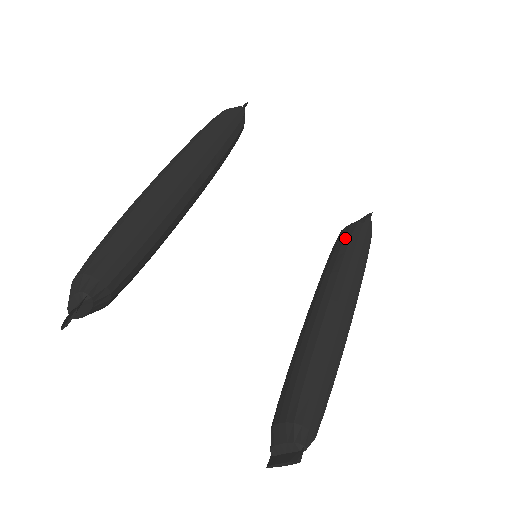
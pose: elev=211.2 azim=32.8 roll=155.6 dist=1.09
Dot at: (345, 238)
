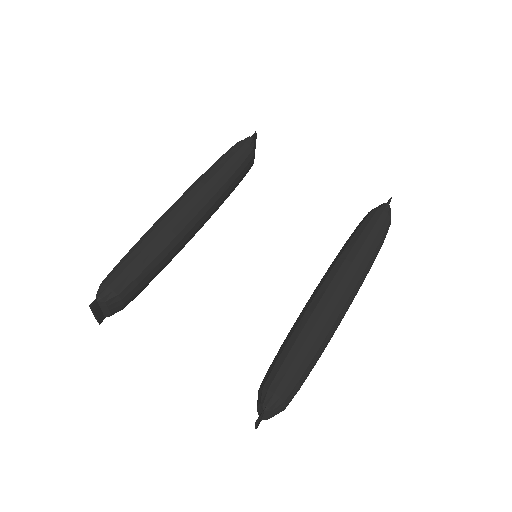
Dot at: (357, 227)
